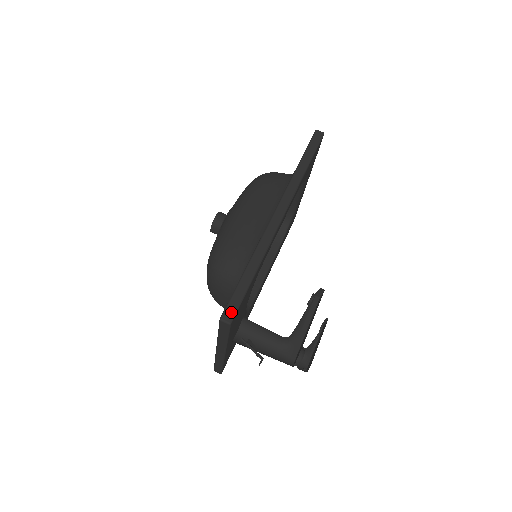
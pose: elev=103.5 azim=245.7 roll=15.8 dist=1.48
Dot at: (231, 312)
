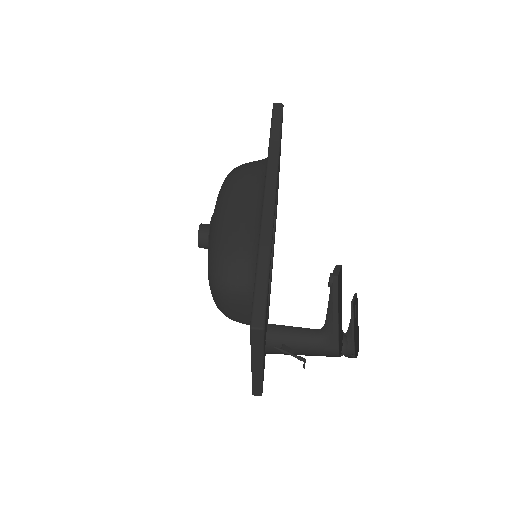
Dot at: (259, 316)
